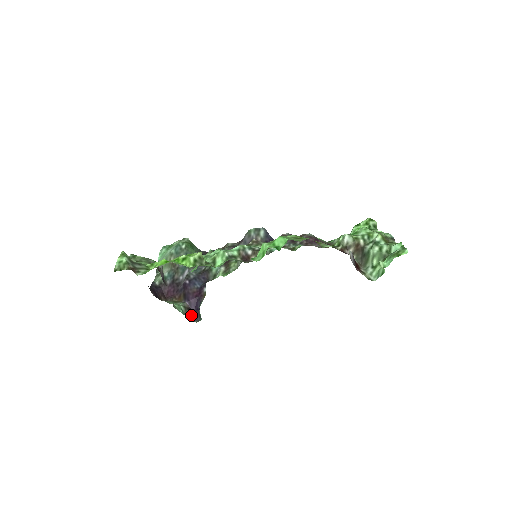
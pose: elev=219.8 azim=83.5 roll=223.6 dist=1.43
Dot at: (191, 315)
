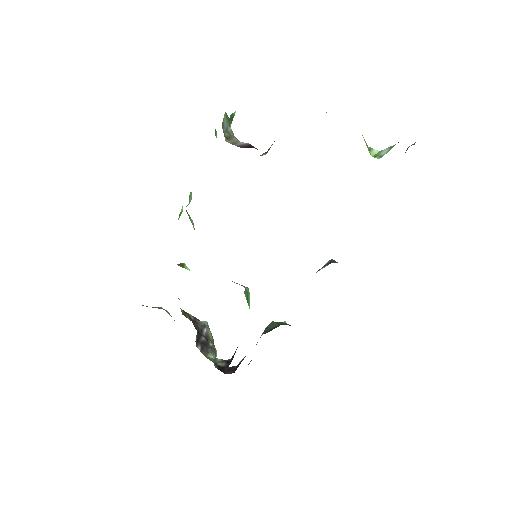
Dot at: (225, 365)
